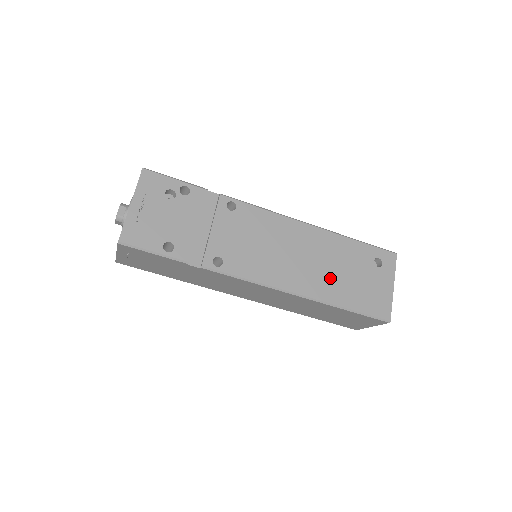
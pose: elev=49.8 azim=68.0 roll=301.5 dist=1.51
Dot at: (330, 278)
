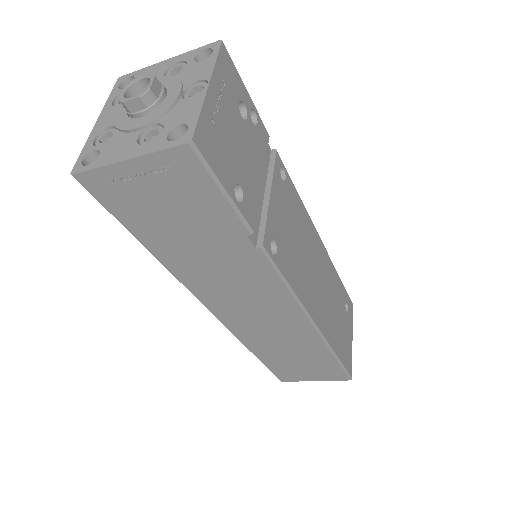
Dot at: (330, 313)
